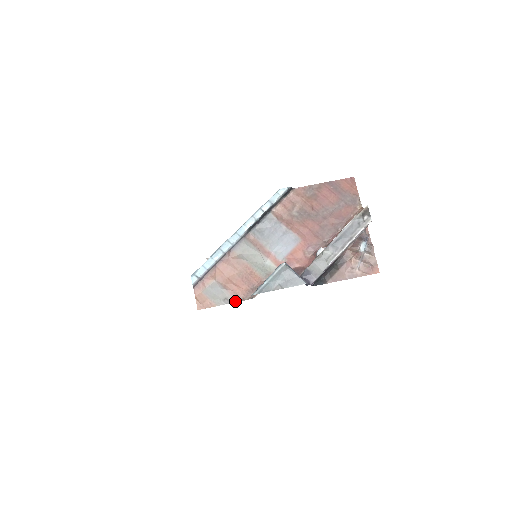
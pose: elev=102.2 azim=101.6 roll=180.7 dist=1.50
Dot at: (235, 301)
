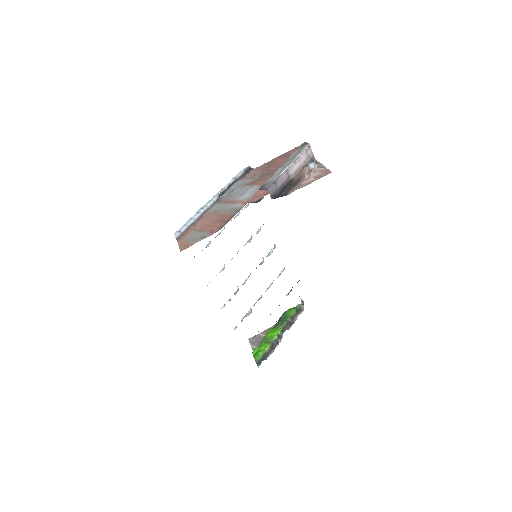
Dot at: occluded
